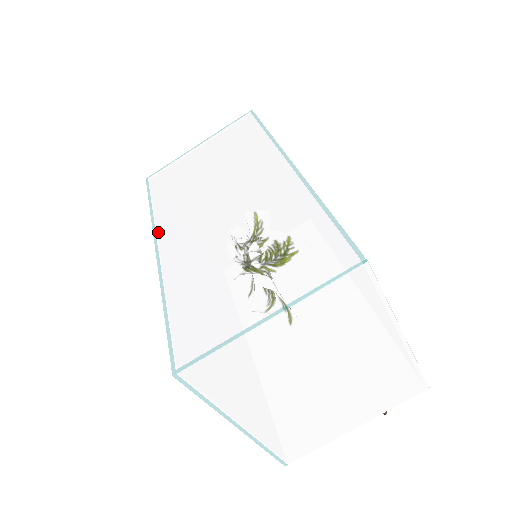
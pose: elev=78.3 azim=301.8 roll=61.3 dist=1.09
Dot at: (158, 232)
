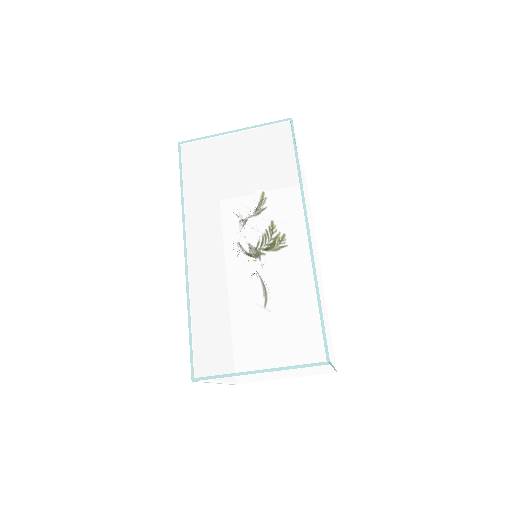
Dot at: (188, 231)
